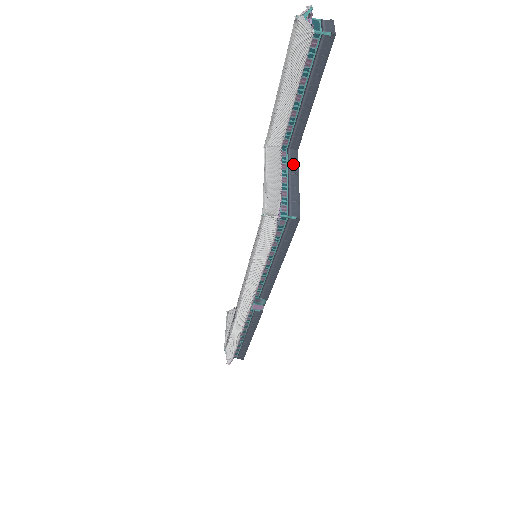
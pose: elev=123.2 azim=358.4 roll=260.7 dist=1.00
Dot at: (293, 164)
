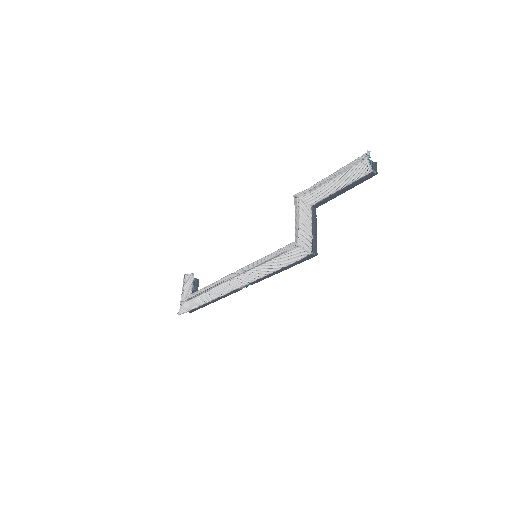
Dot at: (314, 218)
